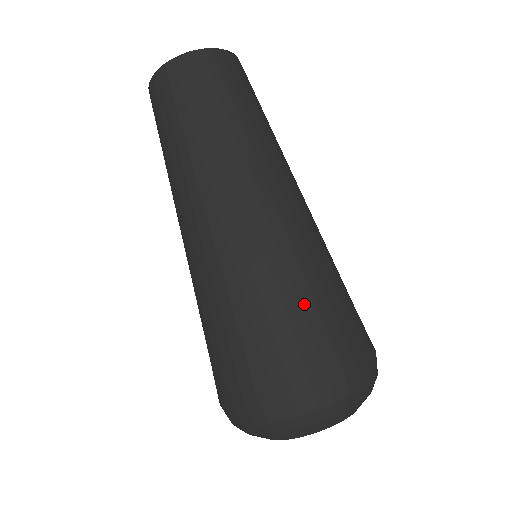
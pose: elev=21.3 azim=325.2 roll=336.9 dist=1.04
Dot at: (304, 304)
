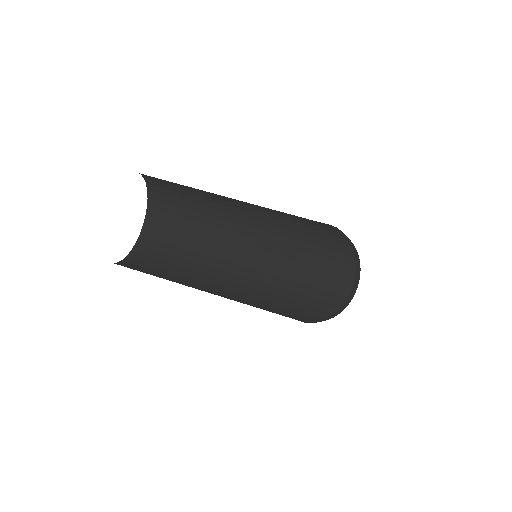
Dot at: (318, 286)
